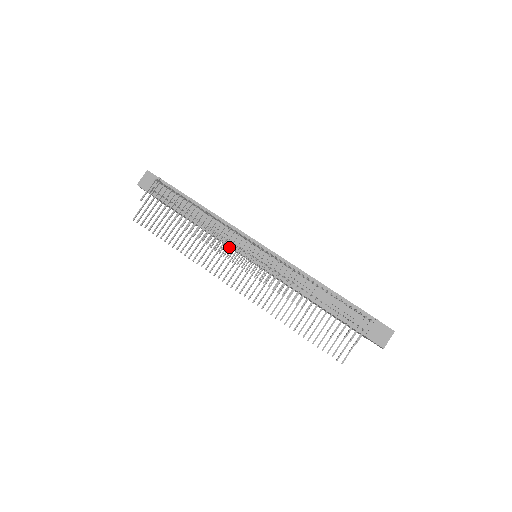
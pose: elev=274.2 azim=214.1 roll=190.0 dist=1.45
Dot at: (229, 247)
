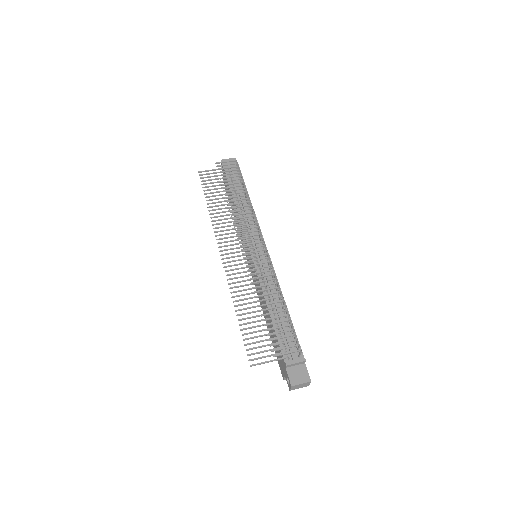
Dot at: (245, 228)
